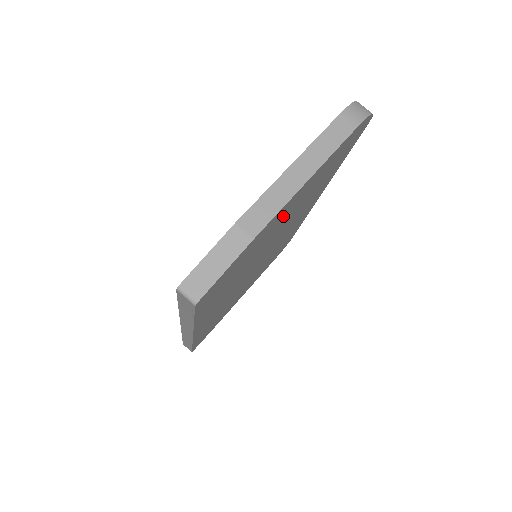
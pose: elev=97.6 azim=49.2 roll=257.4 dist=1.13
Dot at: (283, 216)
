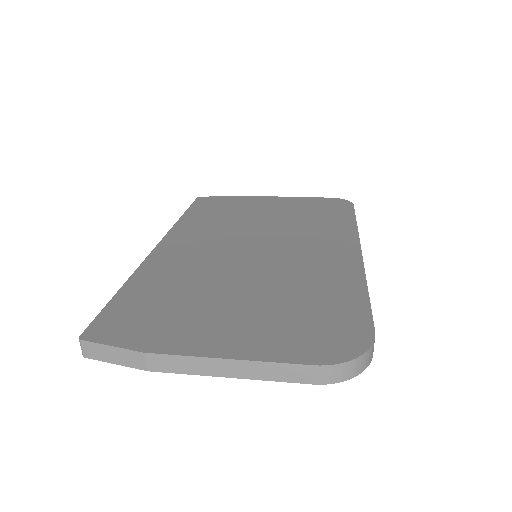
Dot at: occluded
